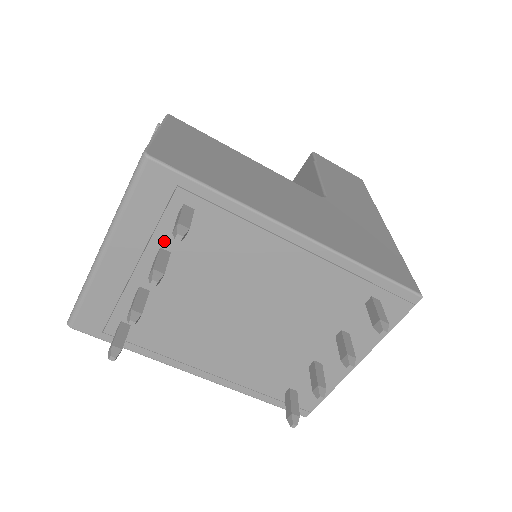
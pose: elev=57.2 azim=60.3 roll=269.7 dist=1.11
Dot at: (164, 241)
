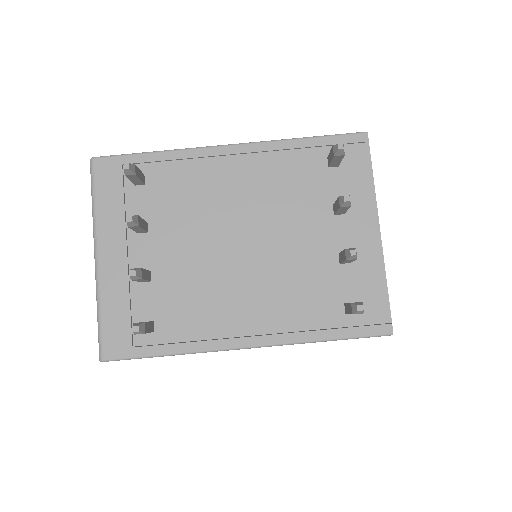
Dot at: occluded
